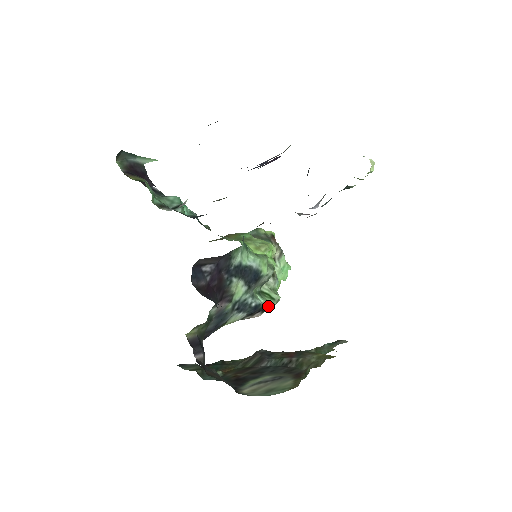
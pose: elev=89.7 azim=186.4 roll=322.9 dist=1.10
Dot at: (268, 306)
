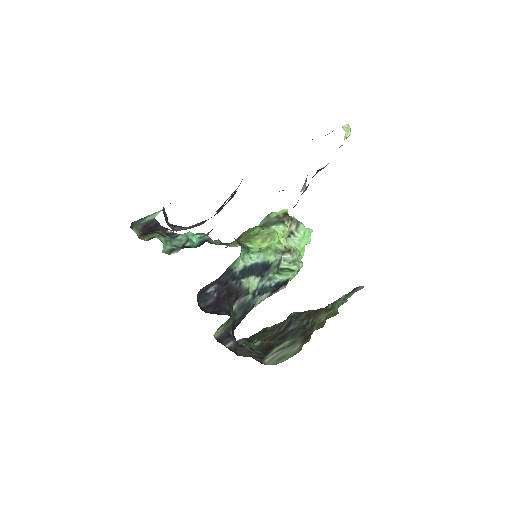
Dot at: (289, 279)
